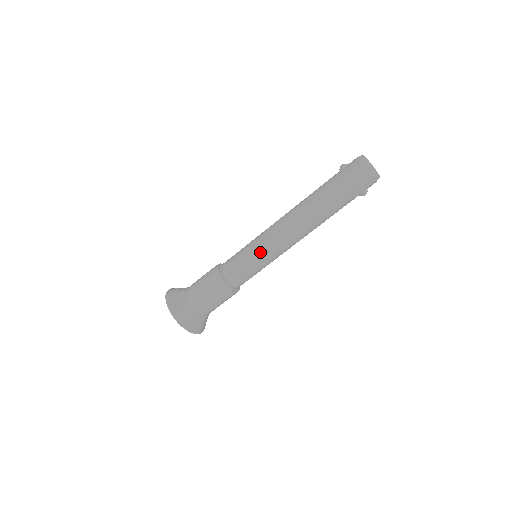
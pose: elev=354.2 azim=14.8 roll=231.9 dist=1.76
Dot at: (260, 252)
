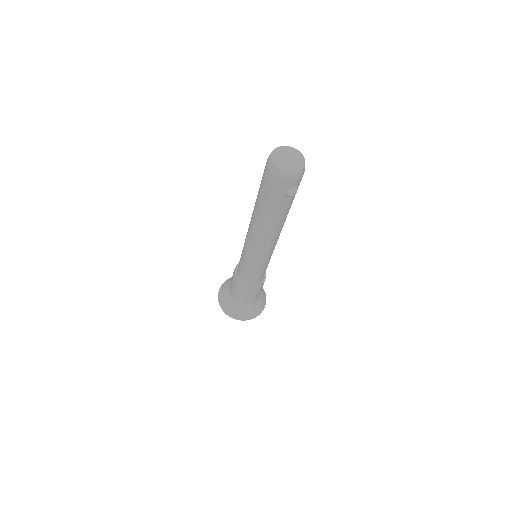
Dot at: (245, 257)
